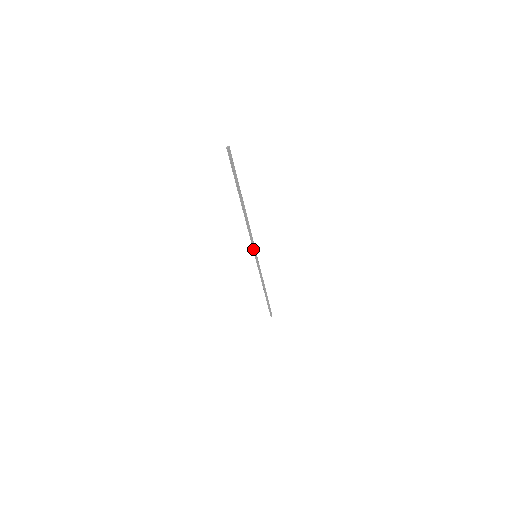
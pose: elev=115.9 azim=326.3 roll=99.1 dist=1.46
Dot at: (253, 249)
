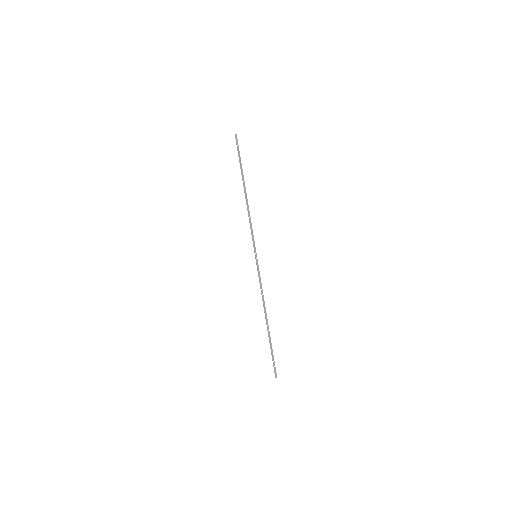
Dot at: (253, 245)
